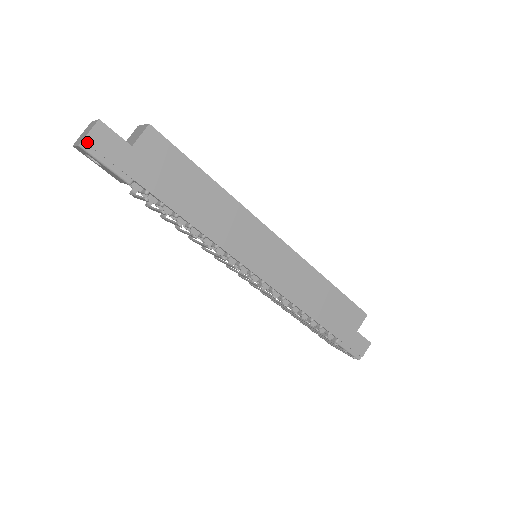
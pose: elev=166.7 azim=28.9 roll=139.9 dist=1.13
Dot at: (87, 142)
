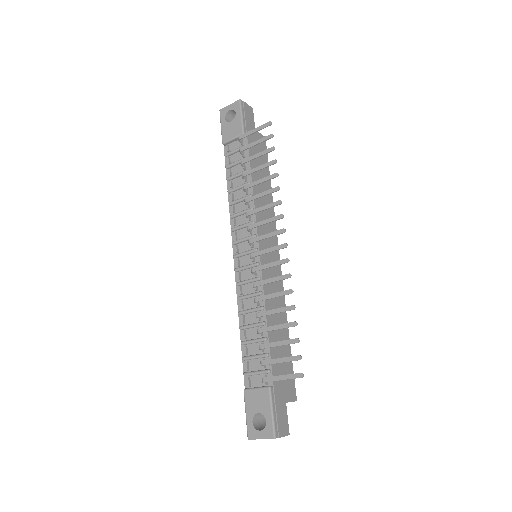
Dot at: (244, 103)
